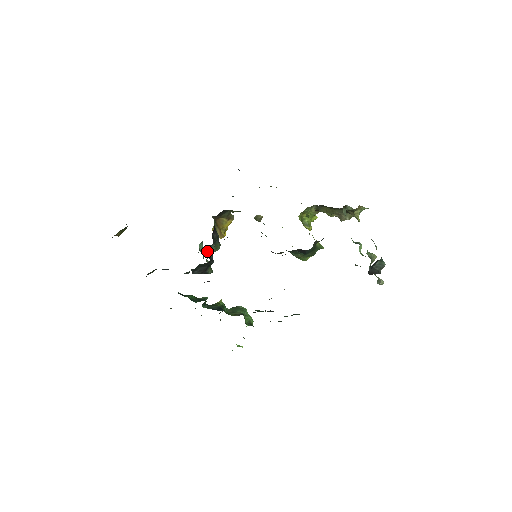
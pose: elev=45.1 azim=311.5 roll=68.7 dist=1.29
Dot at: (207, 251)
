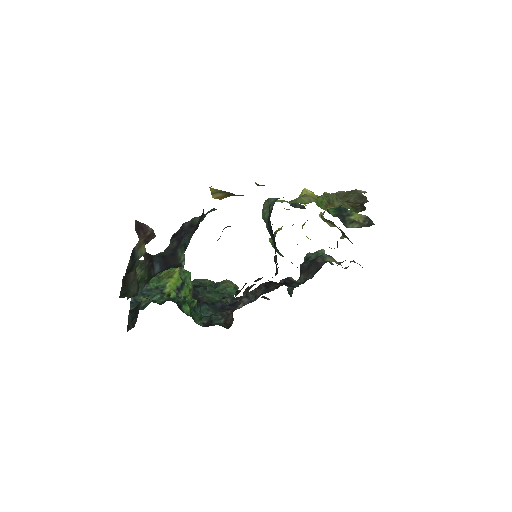
Dot at: occluded
